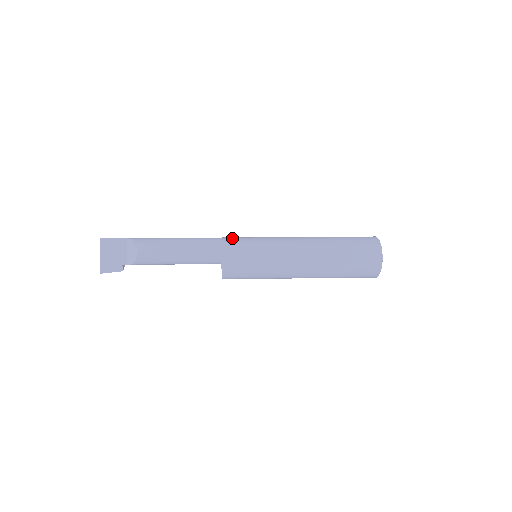
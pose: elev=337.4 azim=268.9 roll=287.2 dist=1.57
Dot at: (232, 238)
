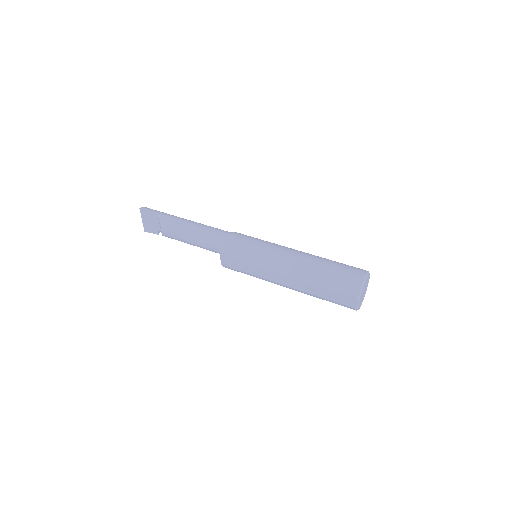
Dot at: (234, 240)
